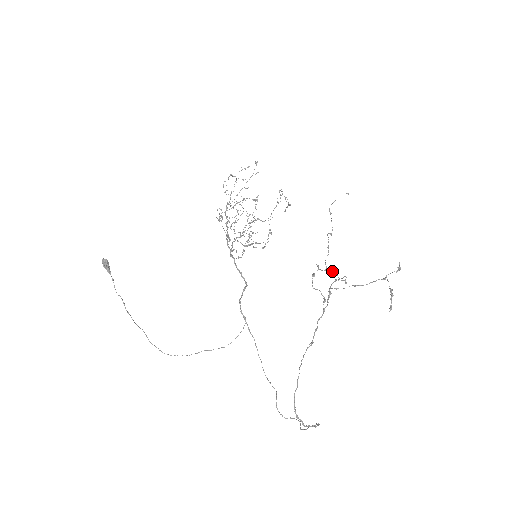
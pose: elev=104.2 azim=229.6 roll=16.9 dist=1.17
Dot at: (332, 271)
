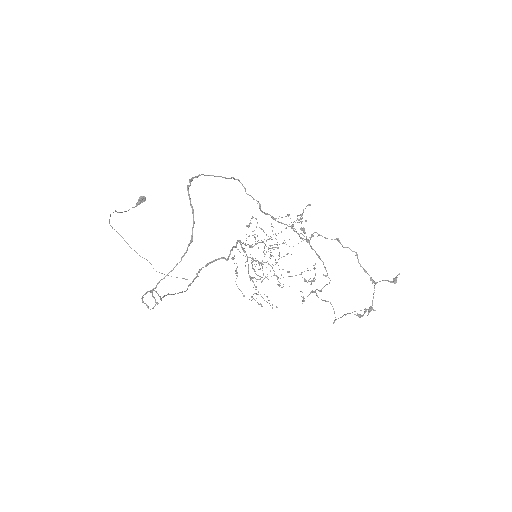
Dot at: (317, 289)
